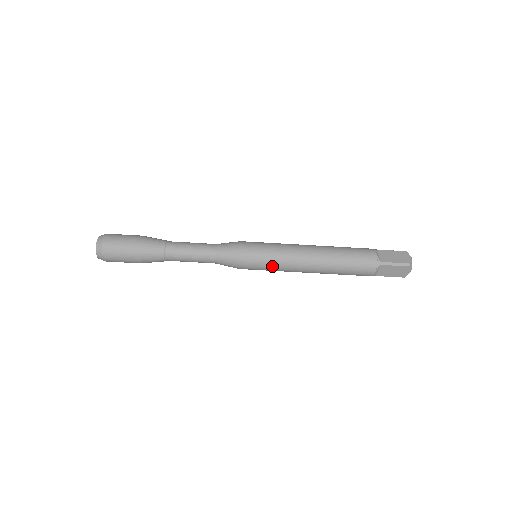
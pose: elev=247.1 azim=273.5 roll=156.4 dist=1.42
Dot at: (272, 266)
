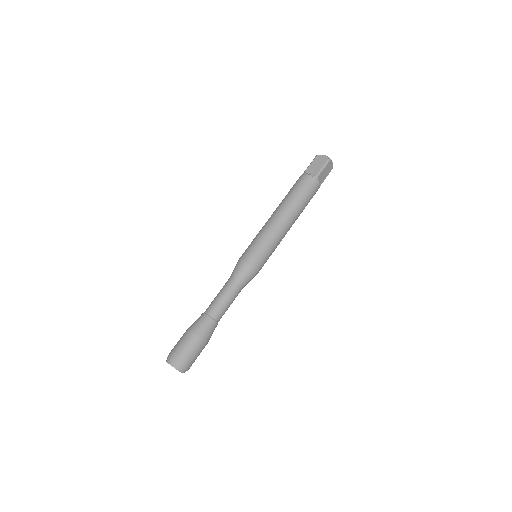
Dot at: (272, 249)
